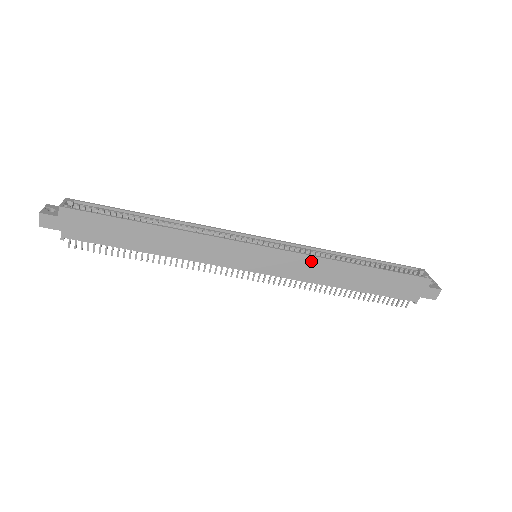
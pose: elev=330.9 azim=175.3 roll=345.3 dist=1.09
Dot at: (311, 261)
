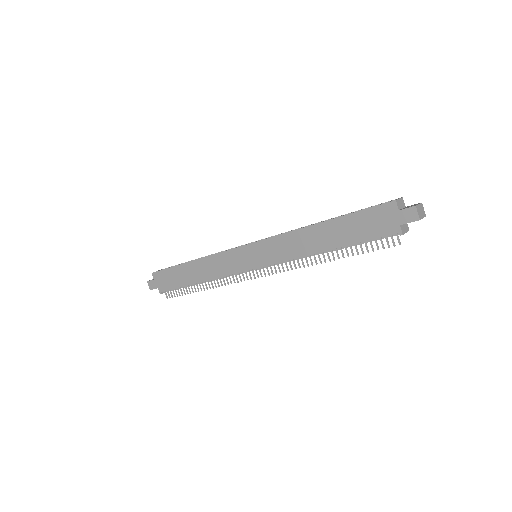
Dot at: (284, 239)
